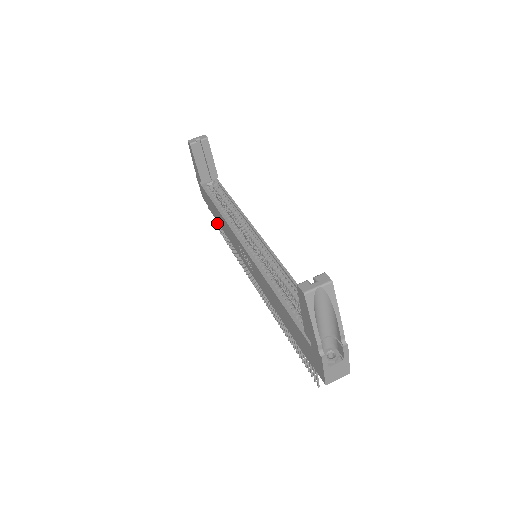
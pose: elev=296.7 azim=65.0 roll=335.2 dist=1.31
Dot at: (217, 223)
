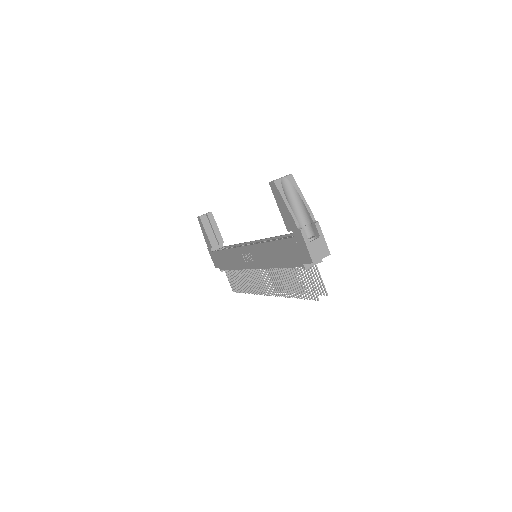
Dot at: (229, 282)
